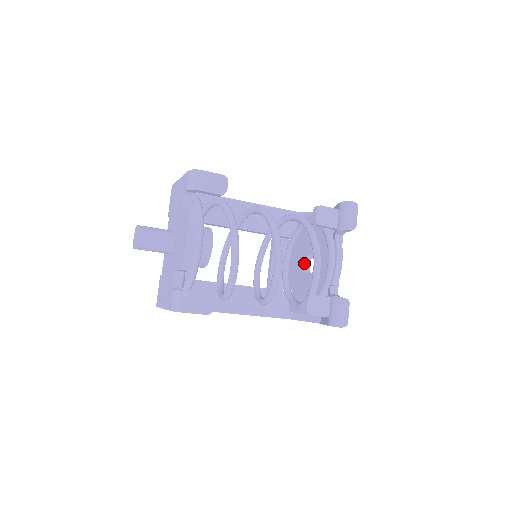
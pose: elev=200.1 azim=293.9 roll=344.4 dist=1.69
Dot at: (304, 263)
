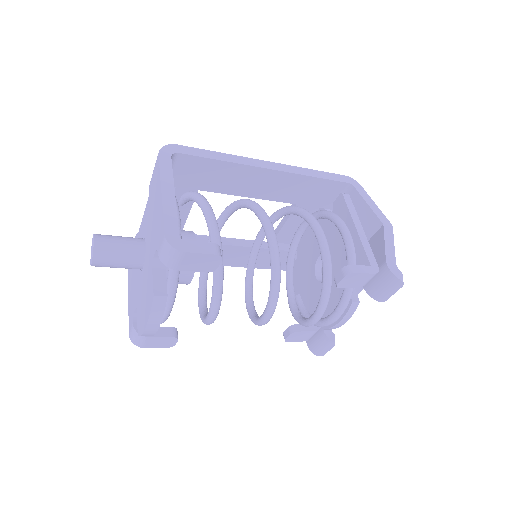
Dot at: (318, 256)
